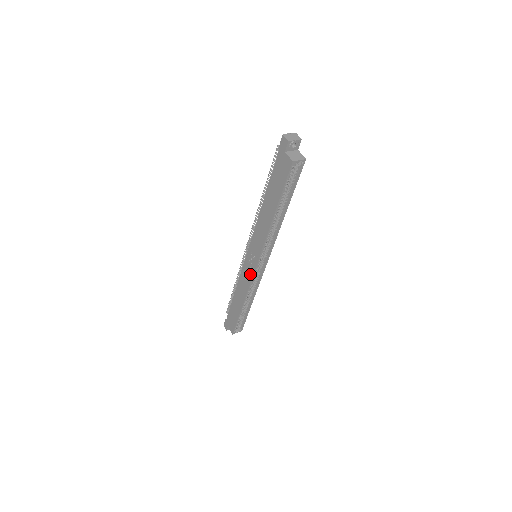
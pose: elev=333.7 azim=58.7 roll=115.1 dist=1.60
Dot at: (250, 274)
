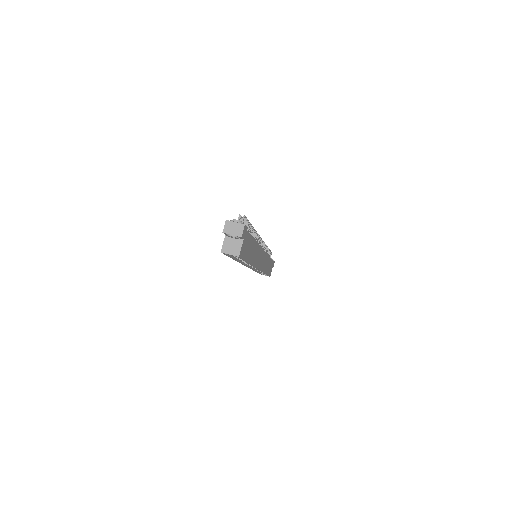
Dot at: occluded
